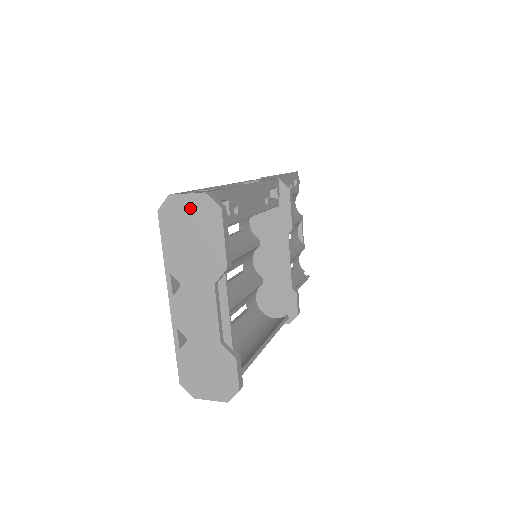
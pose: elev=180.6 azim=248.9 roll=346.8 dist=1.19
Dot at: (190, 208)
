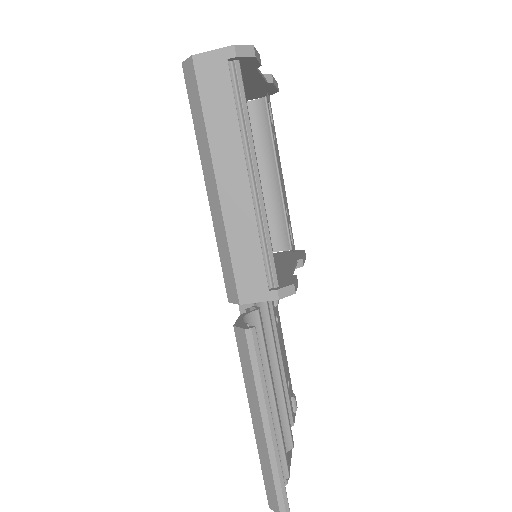
Dot at: occluded
